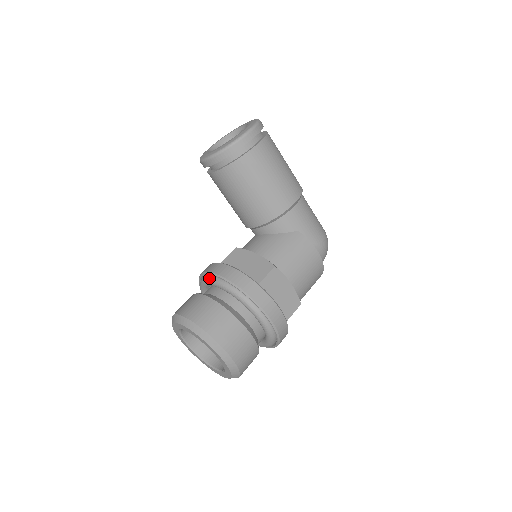
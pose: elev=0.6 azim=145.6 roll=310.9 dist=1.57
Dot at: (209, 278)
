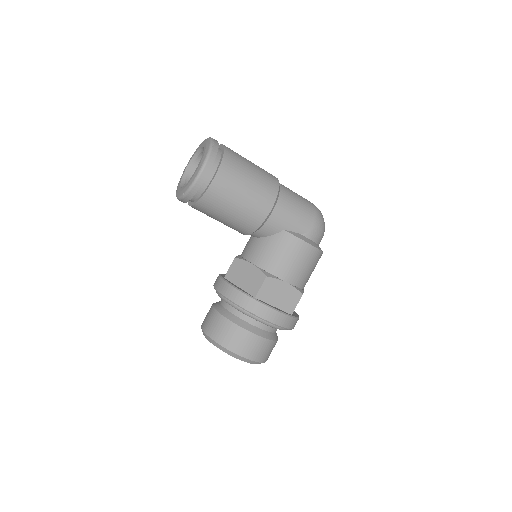
Dot at: (218, 294)
